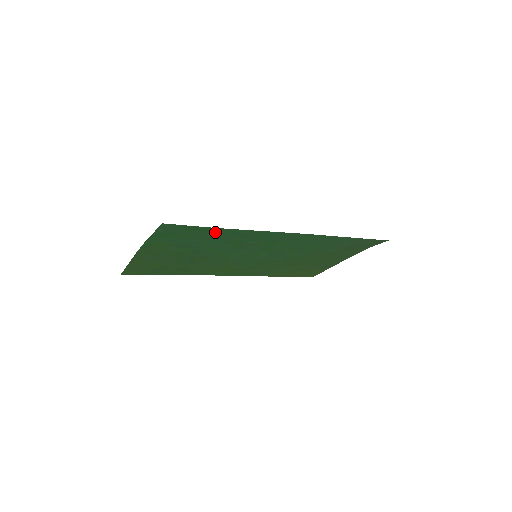
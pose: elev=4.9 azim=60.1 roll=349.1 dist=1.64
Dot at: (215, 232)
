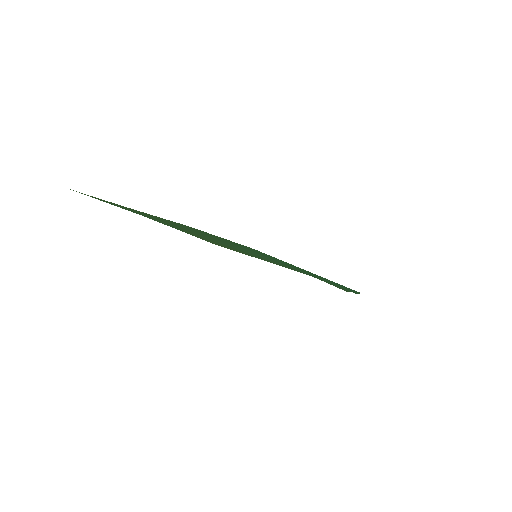
Dot at: occluded
